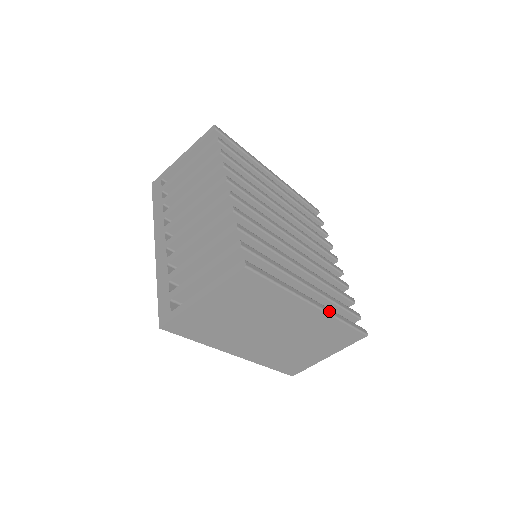
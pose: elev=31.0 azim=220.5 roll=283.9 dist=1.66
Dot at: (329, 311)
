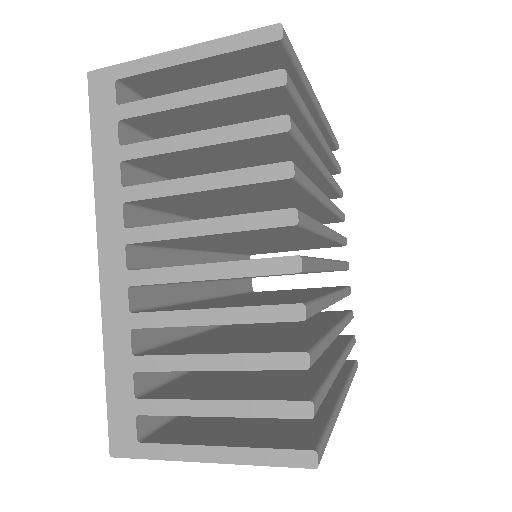
Dot at: (348, 388)
